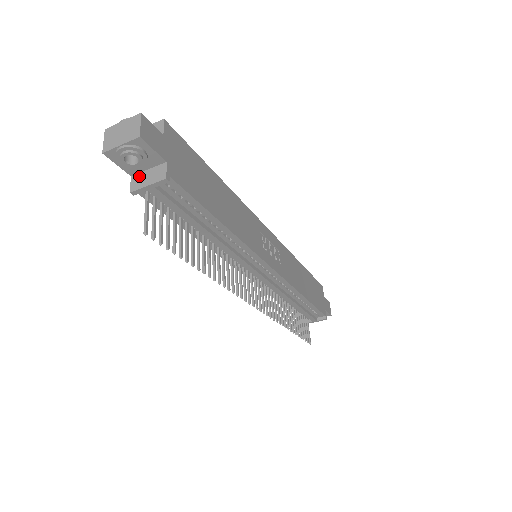
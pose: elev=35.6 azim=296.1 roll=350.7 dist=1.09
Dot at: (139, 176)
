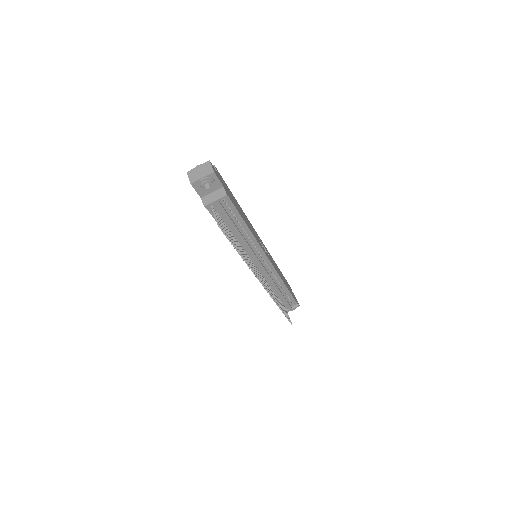
Dot at: (207, 197)
